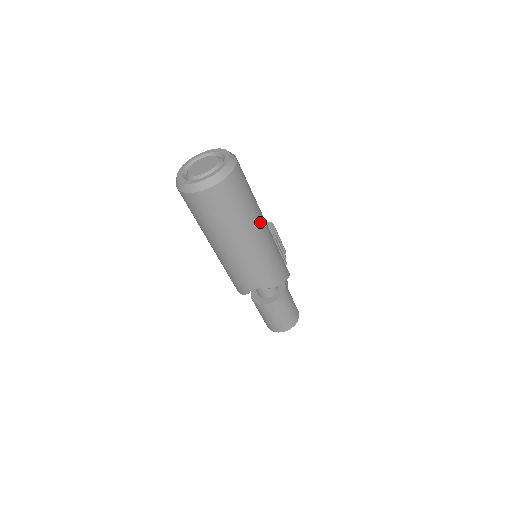
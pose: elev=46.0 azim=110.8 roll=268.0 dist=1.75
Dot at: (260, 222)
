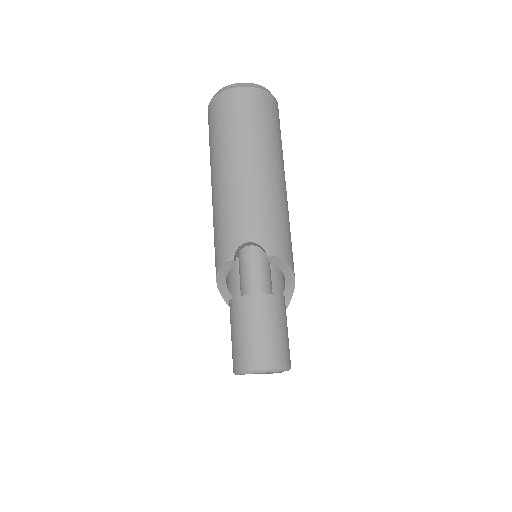
Dot at: (282, 168)
